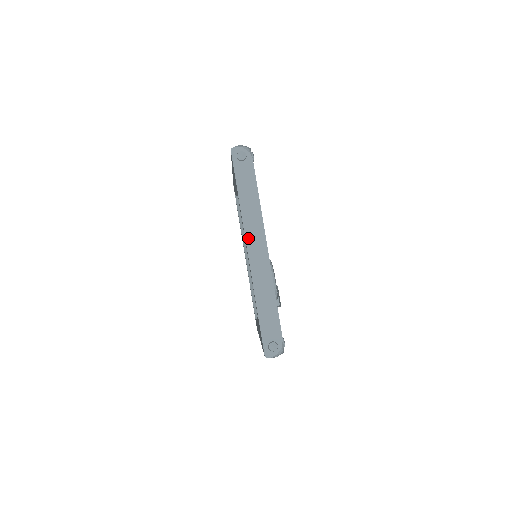
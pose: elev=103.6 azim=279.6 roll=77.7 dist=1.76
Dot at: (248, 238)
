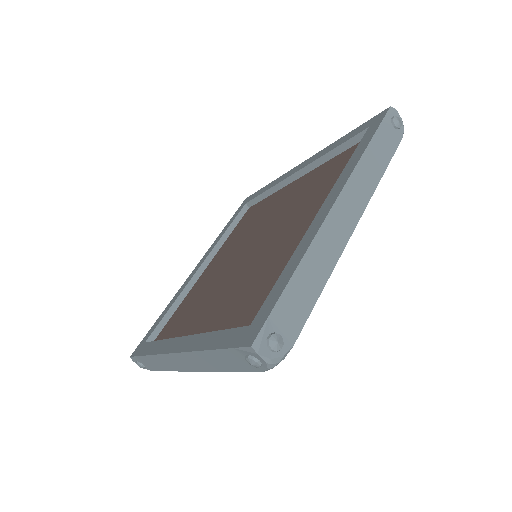
Dot at: (346, 191)
